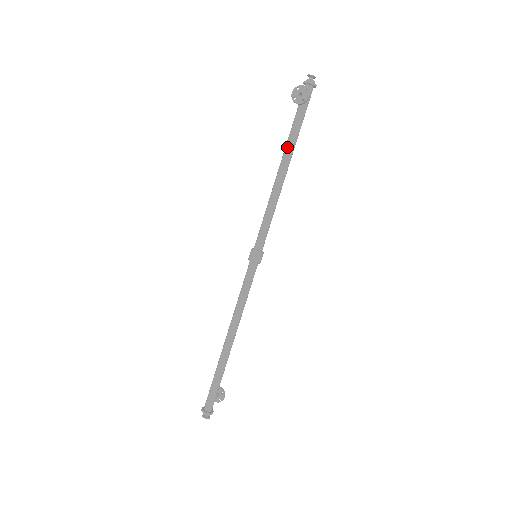
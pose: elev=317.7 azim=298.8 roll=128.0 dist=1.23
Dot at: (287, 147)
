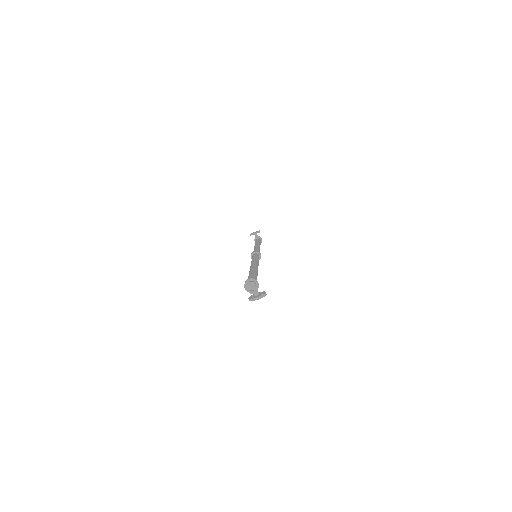
Dot at: occluded
